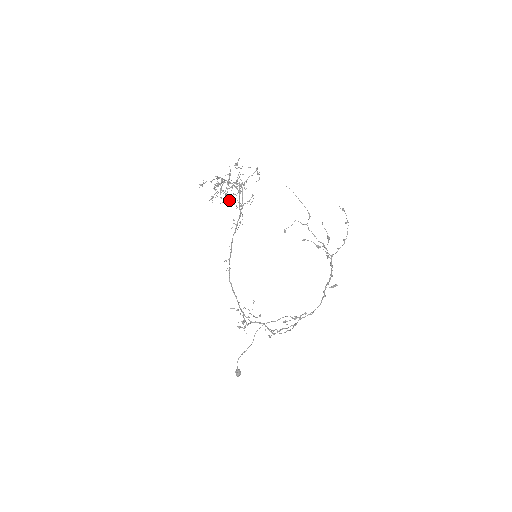
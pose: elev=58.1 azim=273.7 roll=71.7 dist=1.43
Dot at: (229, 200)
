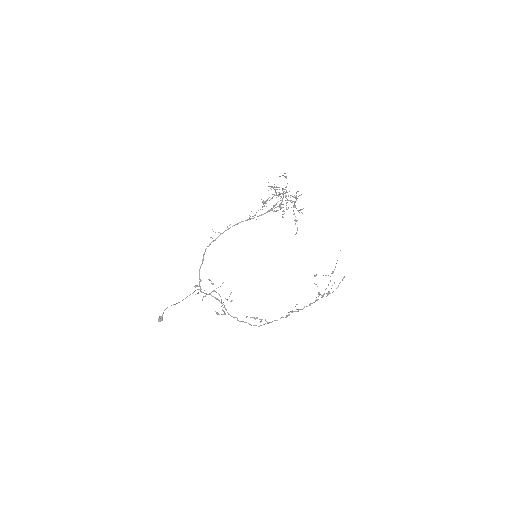
Dot at: (266, 201)
